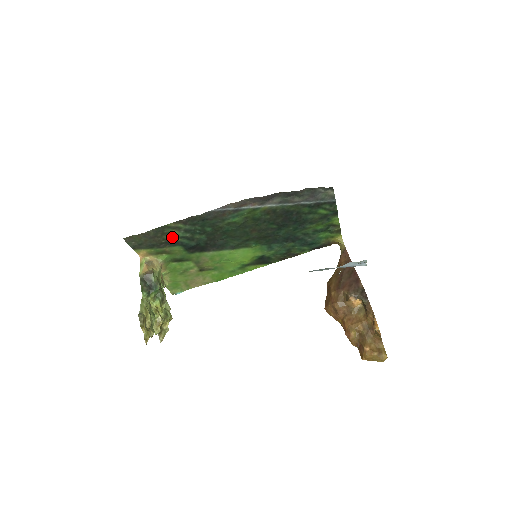
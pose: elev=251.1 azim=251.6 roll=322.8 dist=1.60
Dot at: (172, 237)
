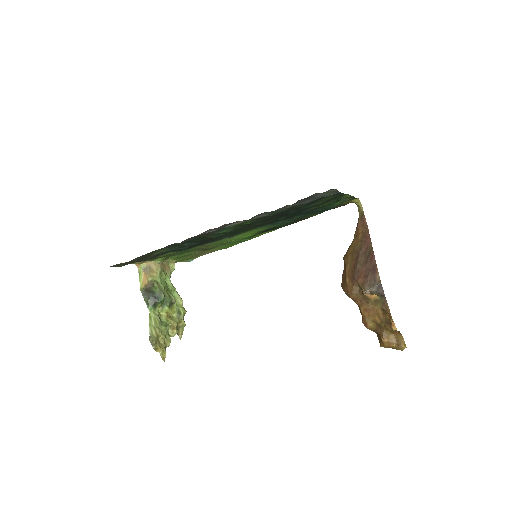
Dot at: (160, 252)
